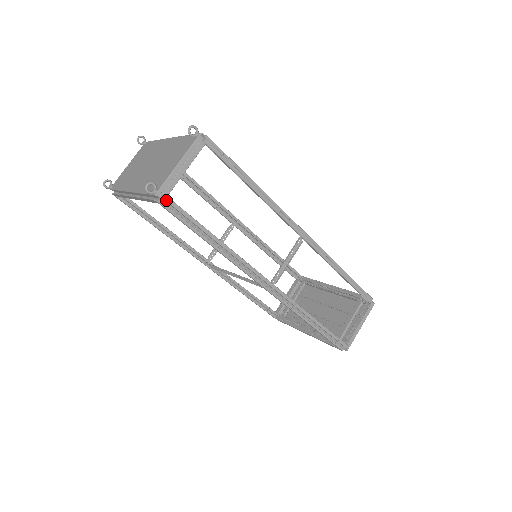
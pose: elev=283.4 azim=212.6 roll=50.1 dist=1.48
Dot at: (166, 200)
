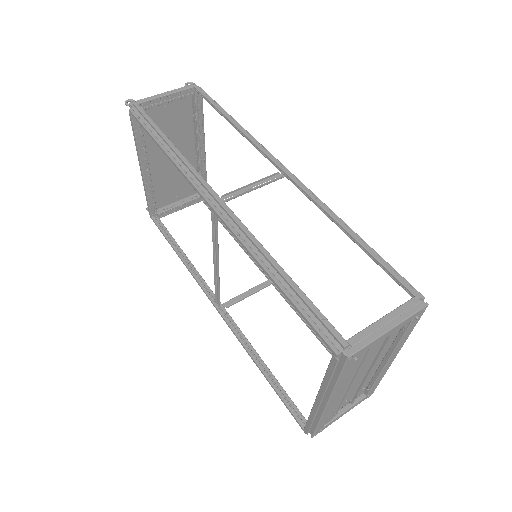
Dot at: (135, 105)
